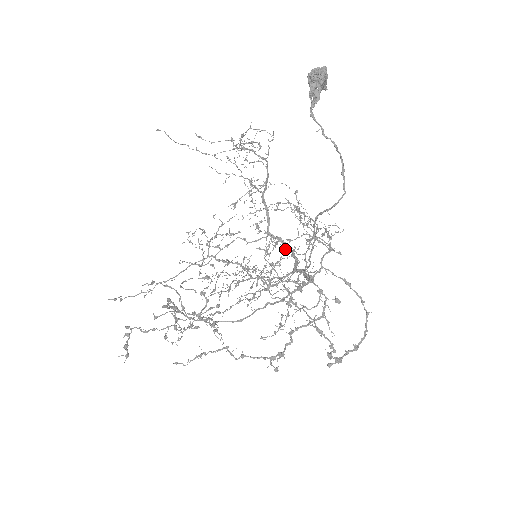
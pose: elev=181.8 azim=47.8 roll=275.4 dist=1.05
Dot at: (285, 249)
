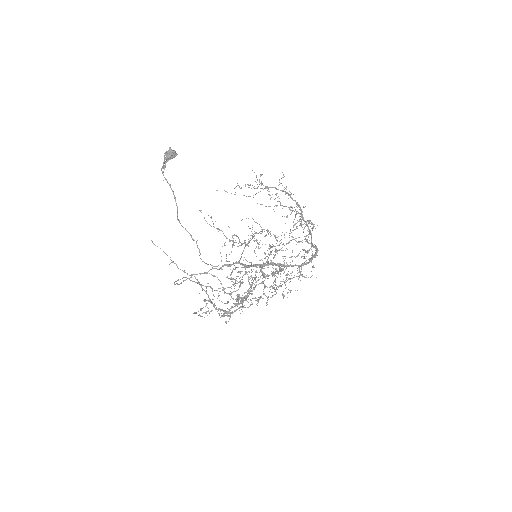
Dot at: occluded
